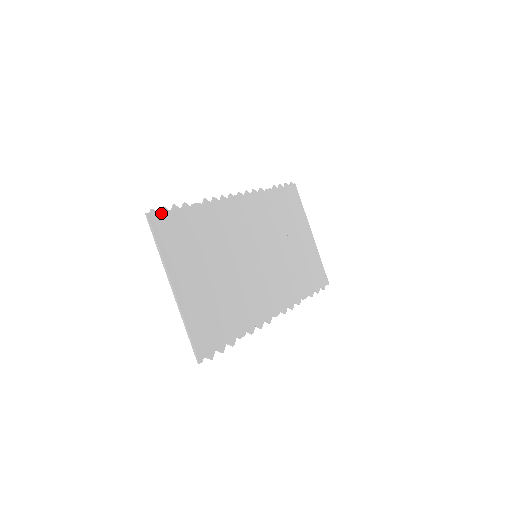
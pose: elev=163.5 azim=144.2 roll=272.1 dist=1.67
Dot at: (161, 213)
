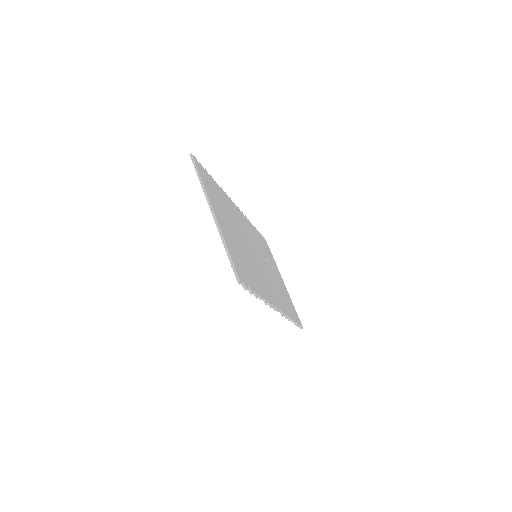
Dot at: (199, 164)
